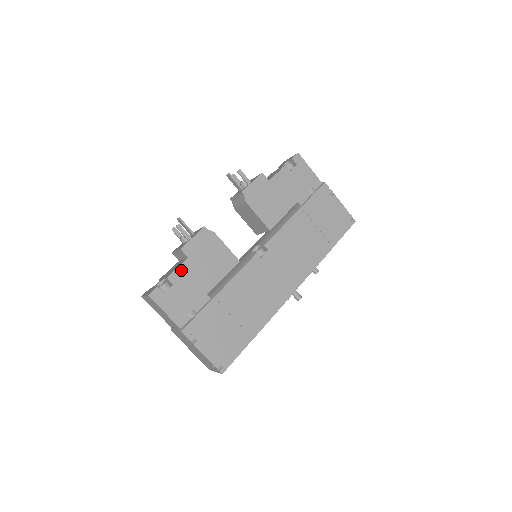
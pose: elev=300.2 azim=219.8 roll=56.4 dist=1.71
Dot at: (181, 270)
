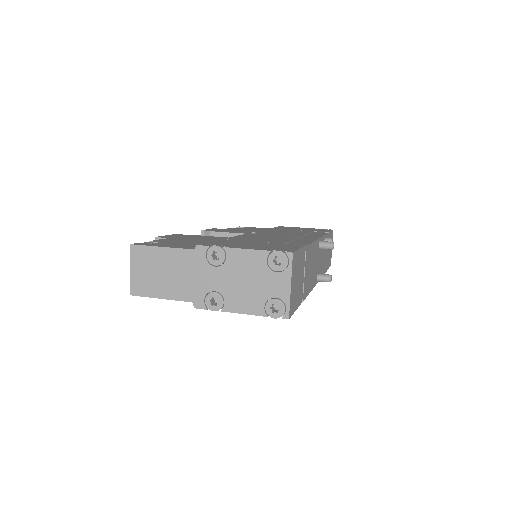
Dot at: (165, 240)
